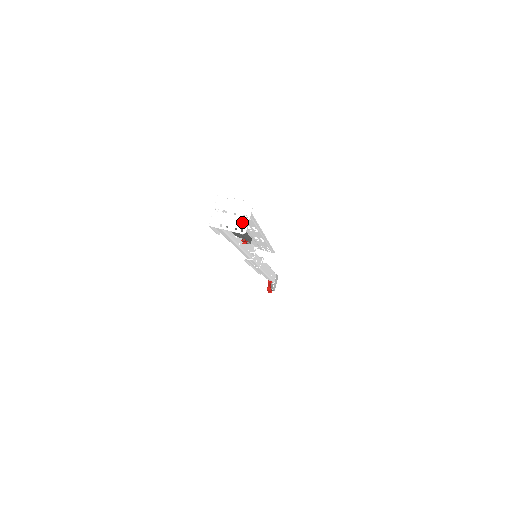
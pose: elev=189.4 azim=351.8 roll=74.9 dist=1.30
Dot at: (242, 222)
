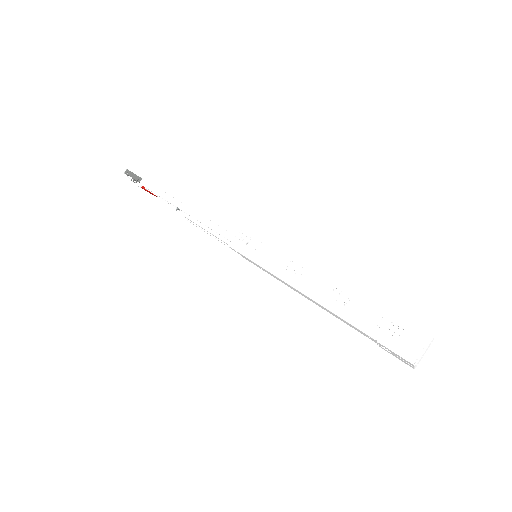
Dot at: occluded
